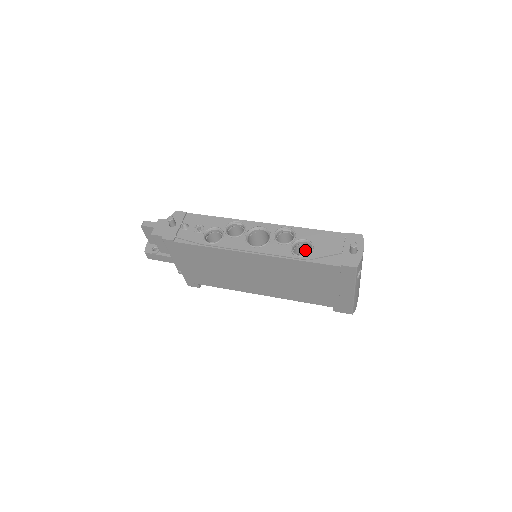
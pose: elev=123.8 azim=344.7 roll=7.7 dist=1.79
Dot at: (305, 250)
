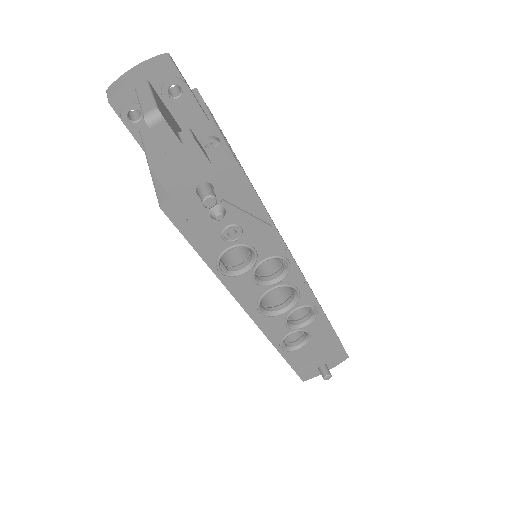
Dot at: occluded
